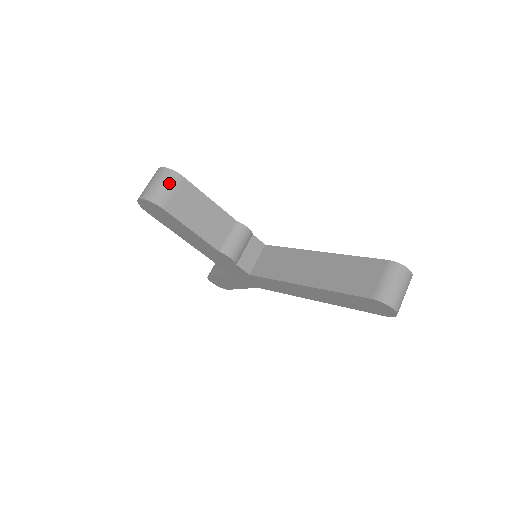
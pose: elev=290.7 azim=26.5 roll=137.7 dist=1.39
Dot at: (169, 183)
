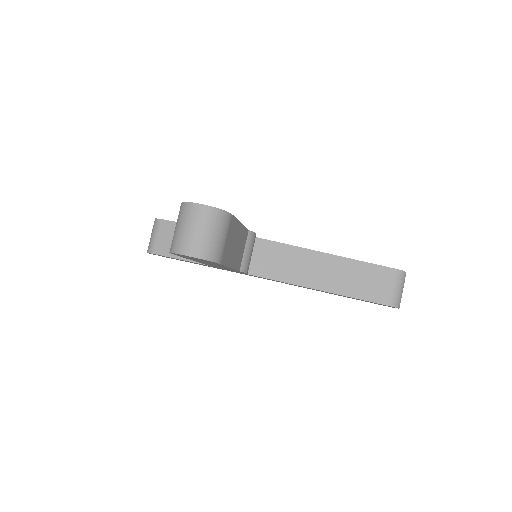
Dot at: (223, 230)
